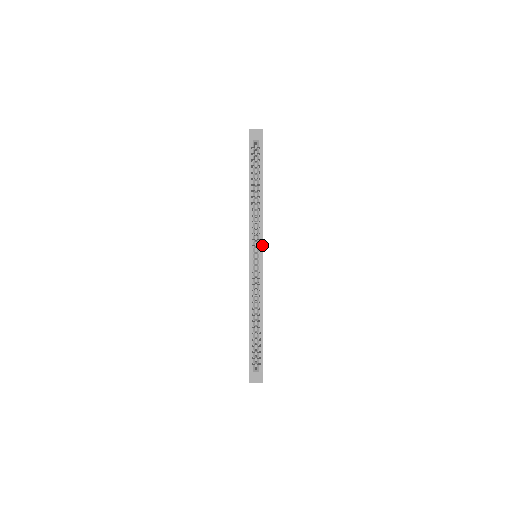
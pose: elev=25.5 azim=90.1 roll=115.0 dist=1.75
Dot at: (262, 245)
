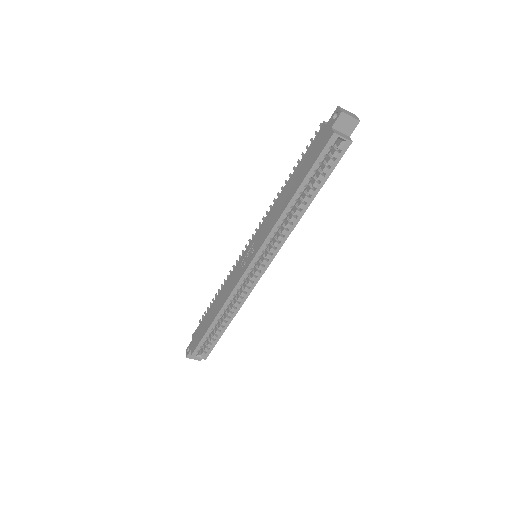
Dot at: (271, 260)
